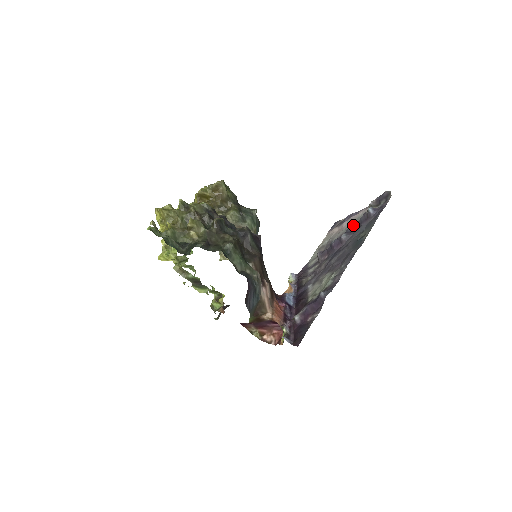
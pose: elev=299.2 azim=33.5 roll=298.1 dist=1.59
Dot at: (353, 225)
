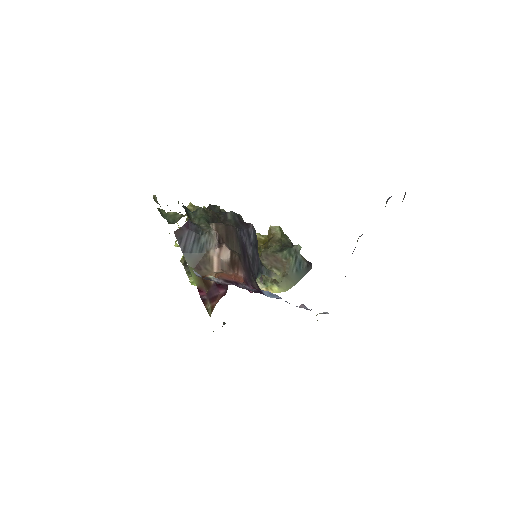
Dot at: occluded
